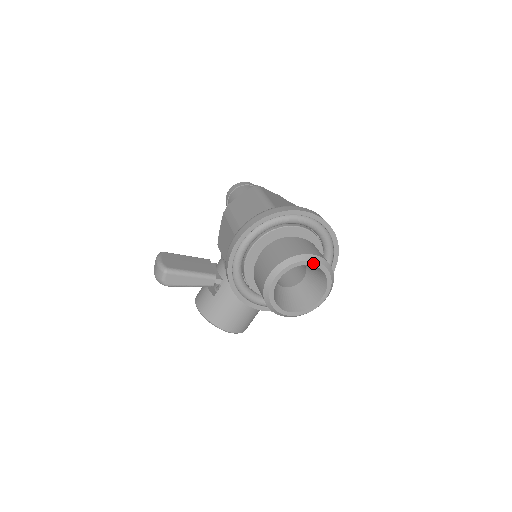
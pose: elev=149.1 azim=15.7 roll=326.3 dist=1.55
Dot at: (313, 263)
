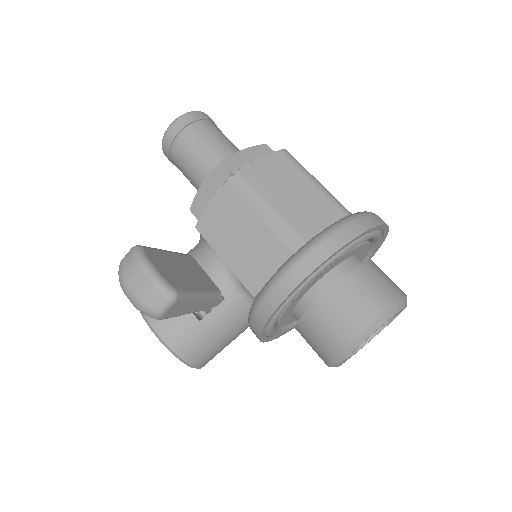
Dot at: occluded
